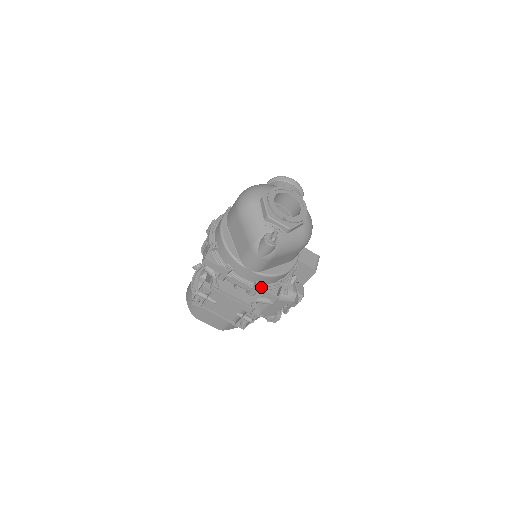
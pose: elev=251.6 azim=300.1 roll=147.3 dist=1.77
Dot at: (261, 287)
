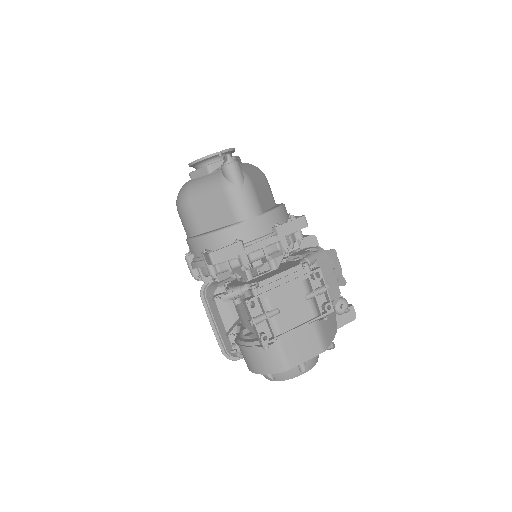
Dot at: (281, 225)
